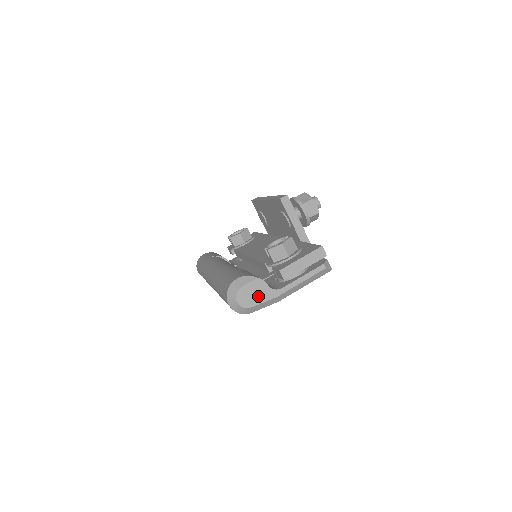
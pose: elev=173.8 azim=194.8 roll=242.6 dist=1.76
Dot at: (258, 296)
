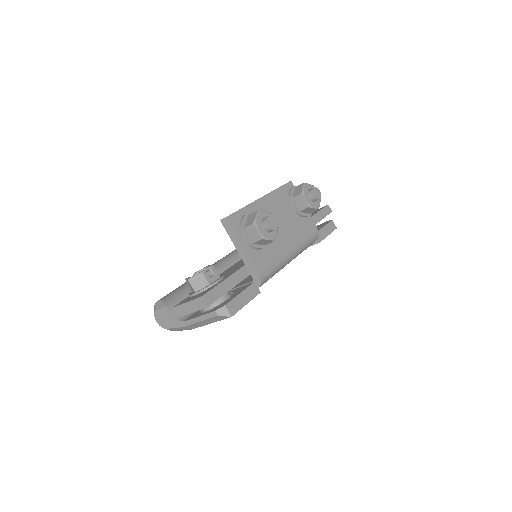
Dot at: (169, 321)
